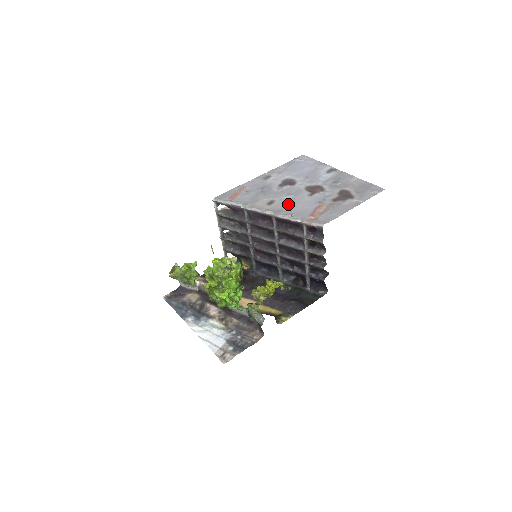
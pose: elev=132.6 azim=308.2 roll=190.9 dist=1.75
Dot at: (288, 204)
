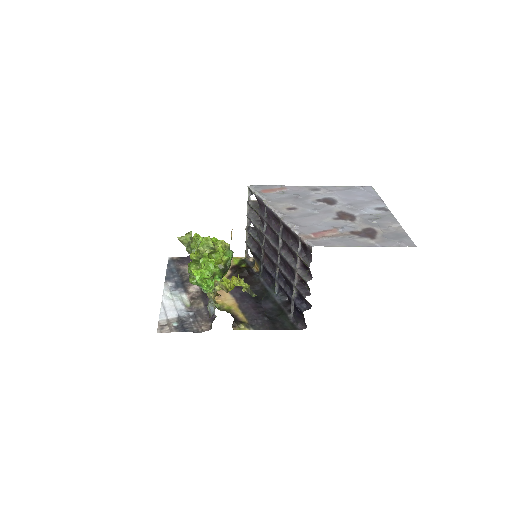
Dot at: (305, 216)
